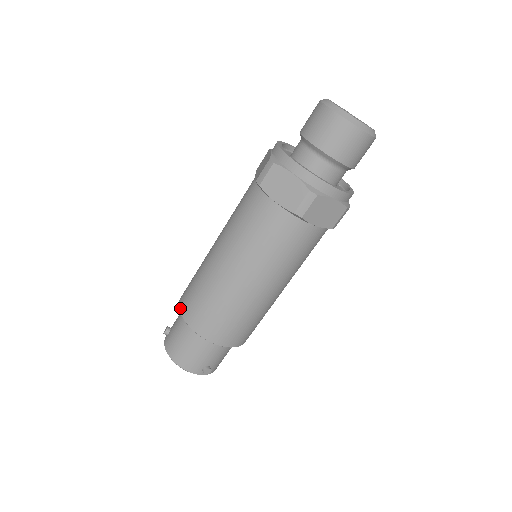
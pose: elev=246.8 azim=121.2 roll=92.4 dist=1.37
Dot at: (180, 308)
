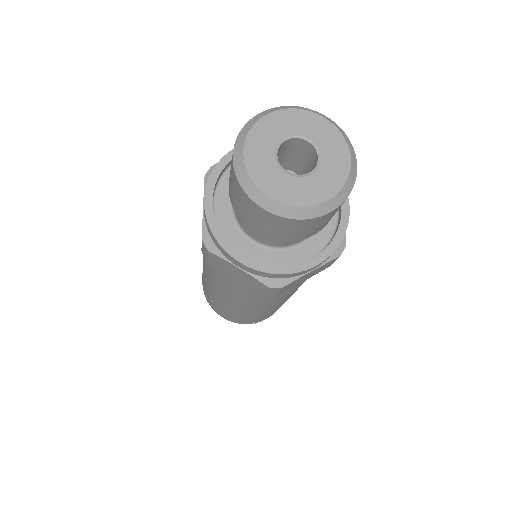
Dot at: (205, 296)
